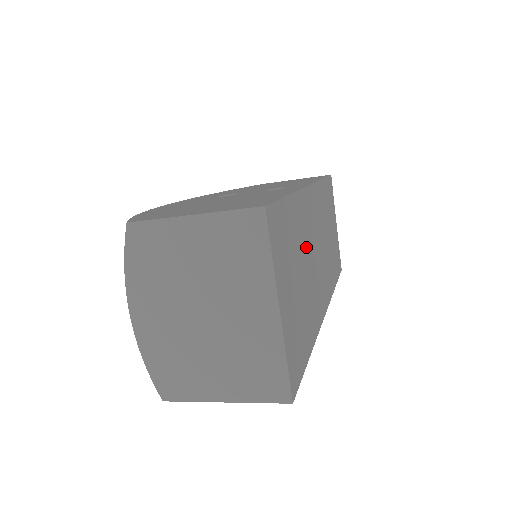
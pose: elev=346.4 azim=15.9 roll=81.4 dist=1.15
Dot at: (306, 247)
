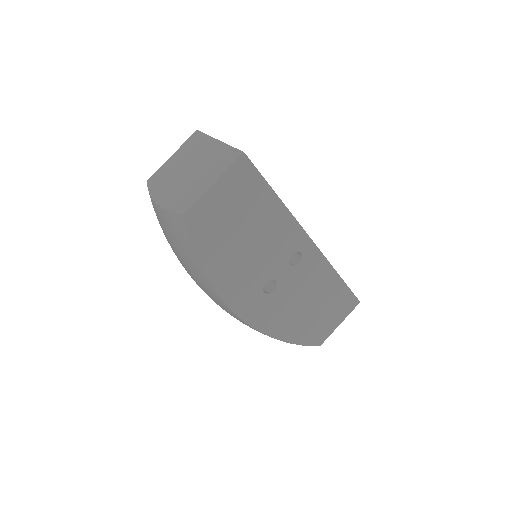
Dot at: occluded
